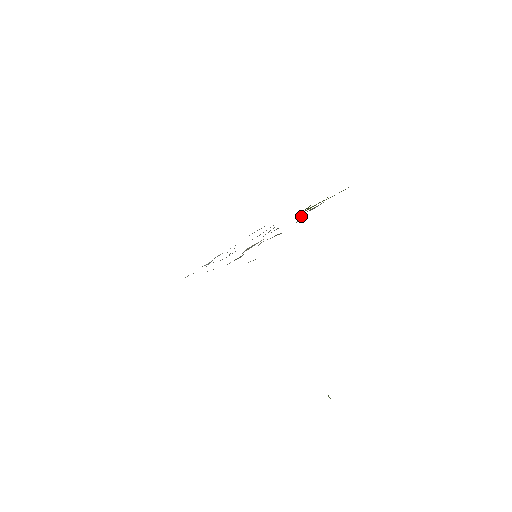
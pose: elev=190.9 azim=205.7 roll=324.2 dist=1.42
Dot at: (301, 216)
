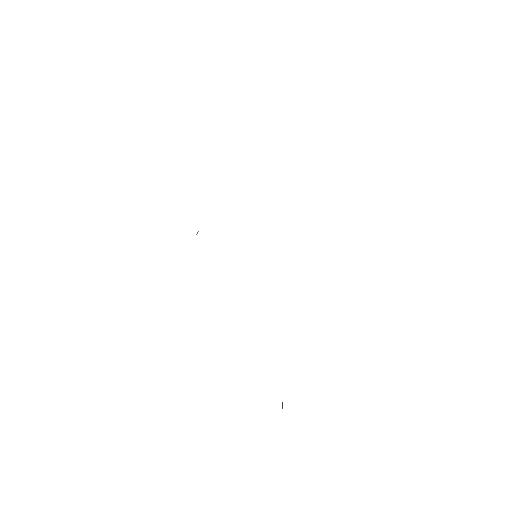
Dot at: occluded
